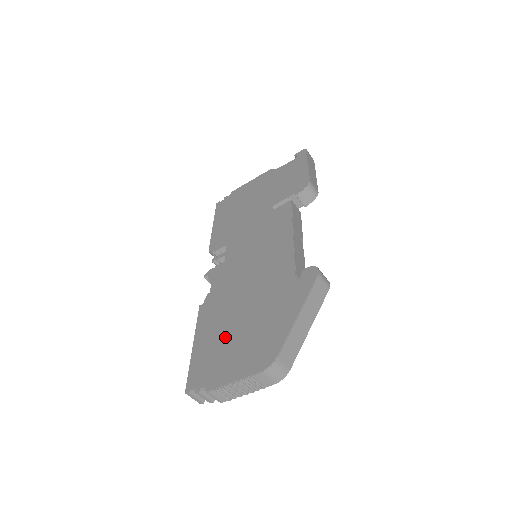
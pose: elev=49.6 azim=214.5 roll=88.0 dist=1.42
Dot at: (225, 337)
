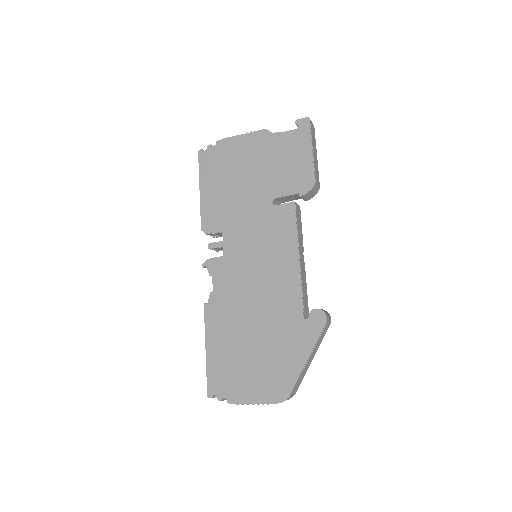
Dot at: (238, 354)
